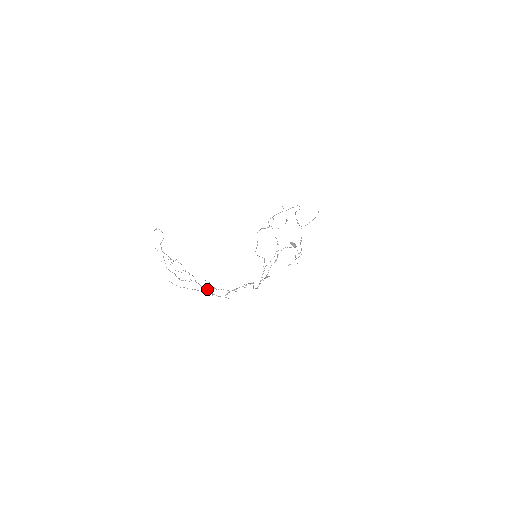
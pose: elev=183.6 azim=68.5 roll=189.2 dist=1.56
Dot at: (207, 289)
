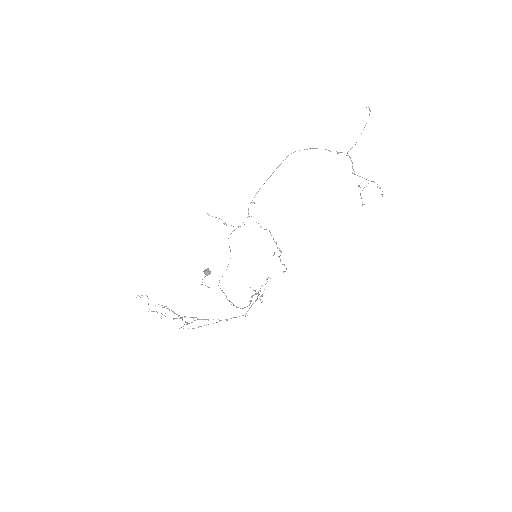
Dot at: occluded
